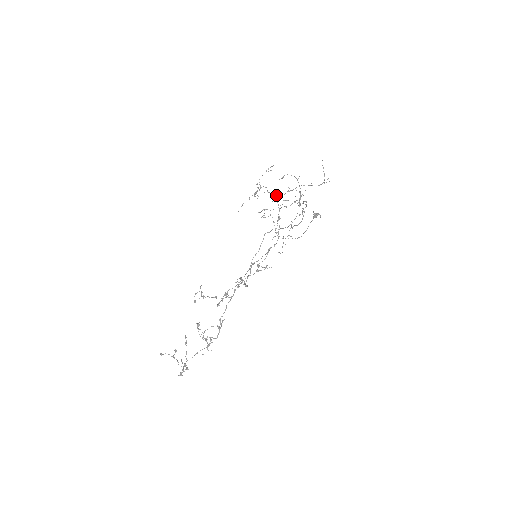
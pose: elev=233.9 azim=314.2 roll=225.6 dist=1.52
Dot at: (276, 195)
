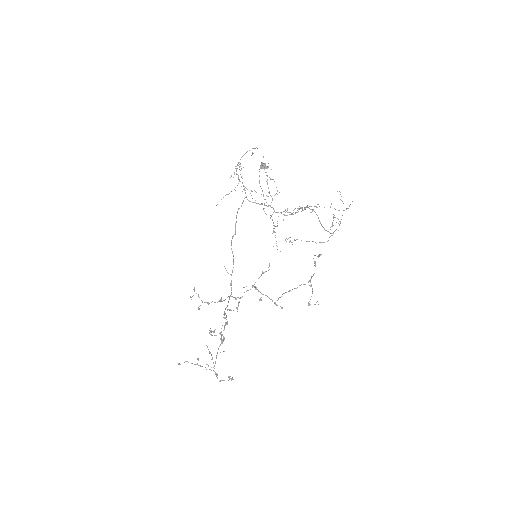
Dot at: (240, 163)
